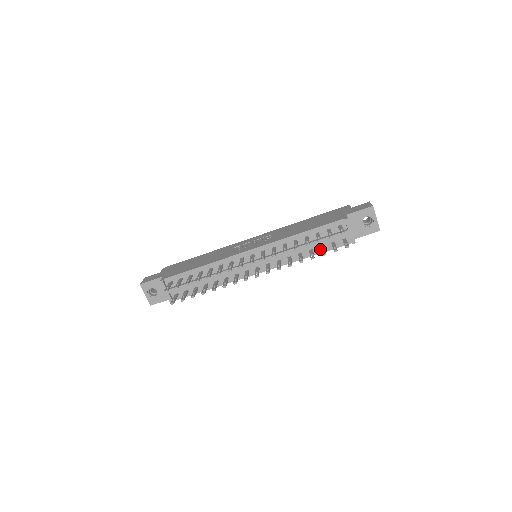
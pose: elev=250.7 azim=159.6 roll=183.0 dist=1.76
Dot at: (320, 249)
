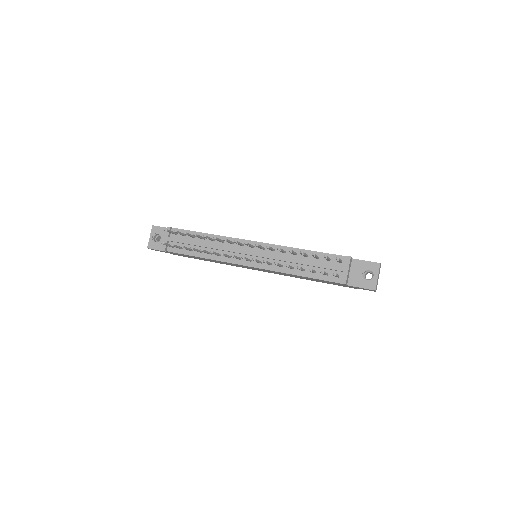
Dot at: (312, 273)
